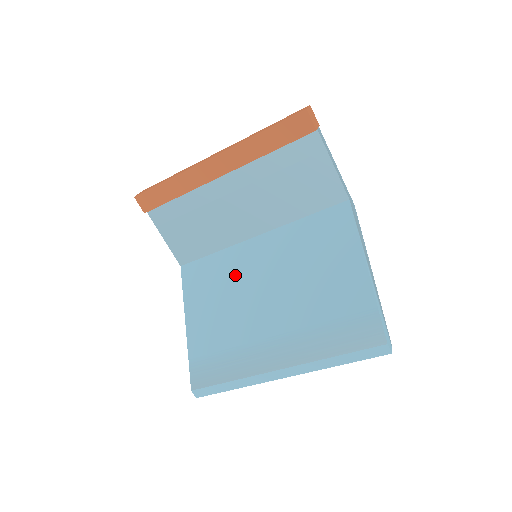
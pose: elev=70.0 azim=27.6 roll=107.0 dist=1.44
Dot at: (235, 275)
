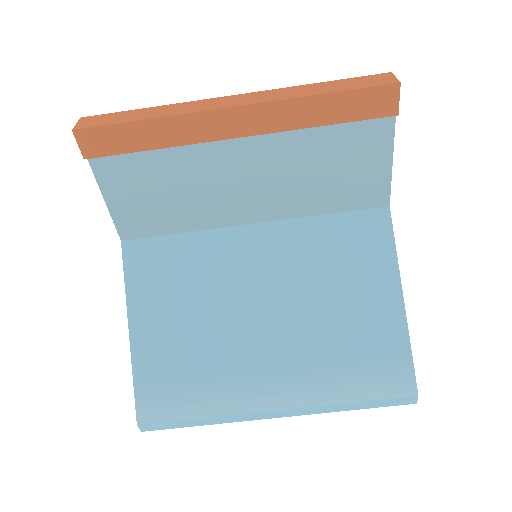
Dot at: (215, 273)
